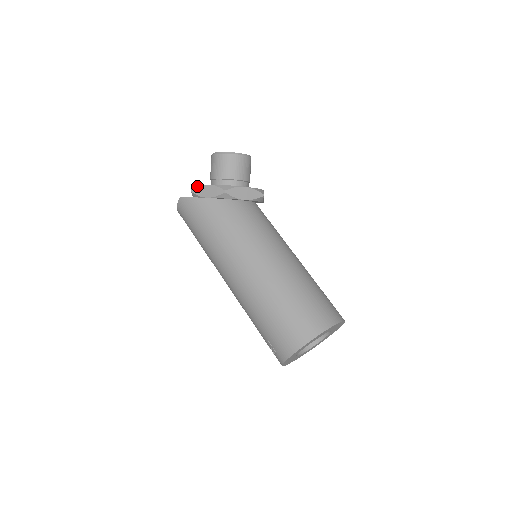
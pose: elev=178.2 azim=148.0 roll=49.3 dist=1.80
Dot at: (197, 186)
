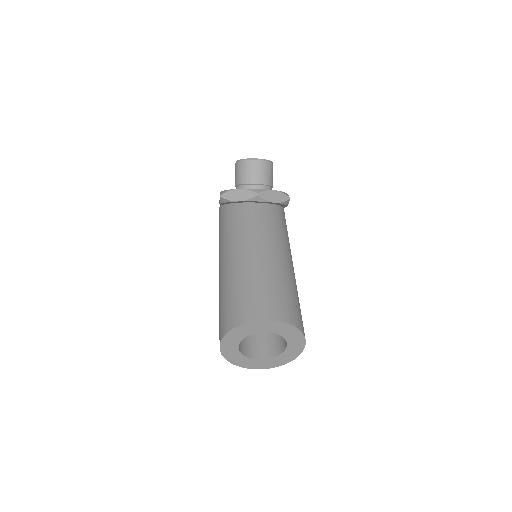
Dot at: occluded
